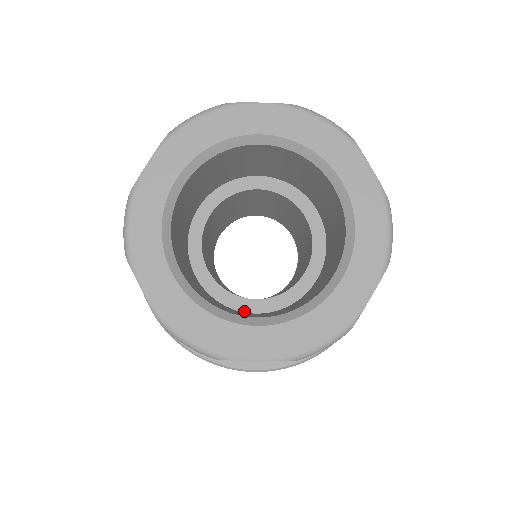
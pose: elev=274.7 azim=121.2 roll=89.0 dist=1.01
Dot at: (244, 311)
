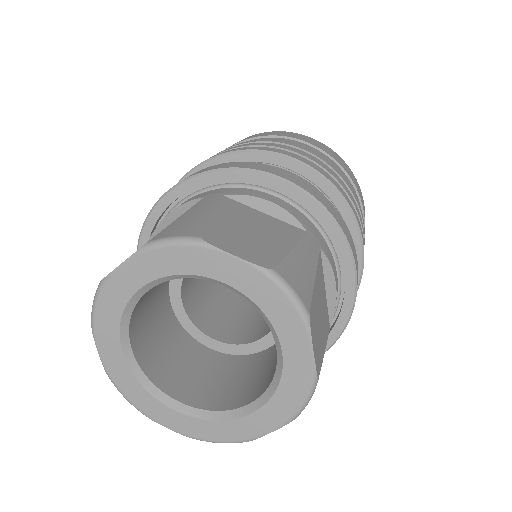
Dot at: (202, 343)
